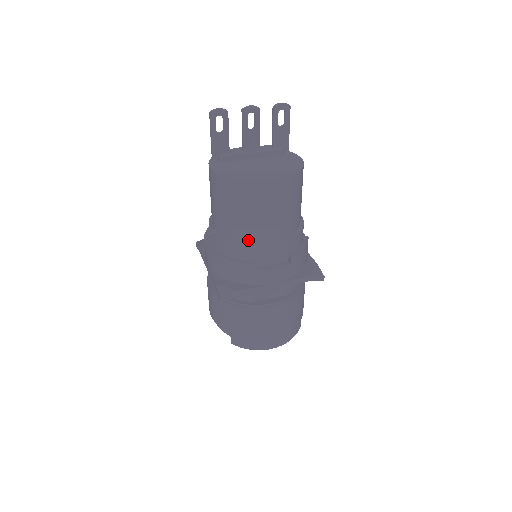
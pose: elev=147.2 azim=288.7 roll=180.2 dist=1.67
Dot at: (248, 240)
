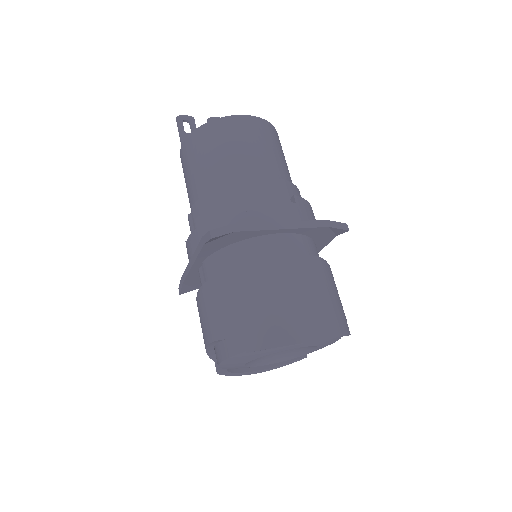
Dot at: (234, 181)
